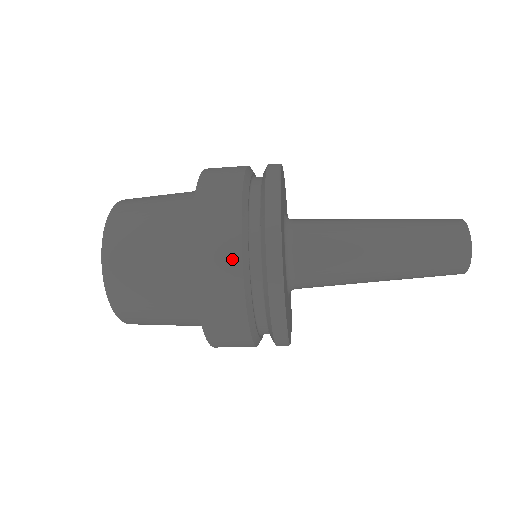
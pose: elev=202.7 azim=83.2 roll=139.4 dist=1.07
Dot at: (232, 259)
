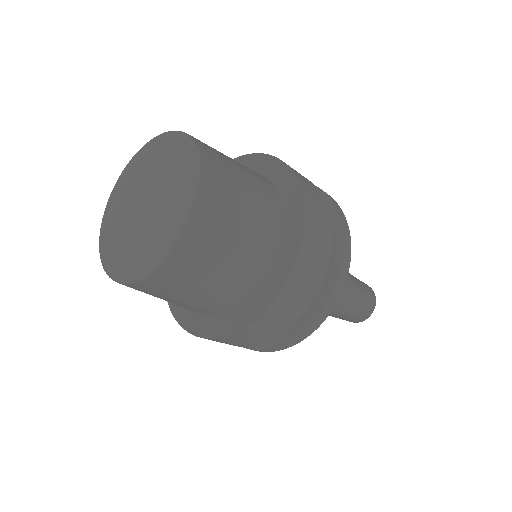
Dot at: (317, 279)
